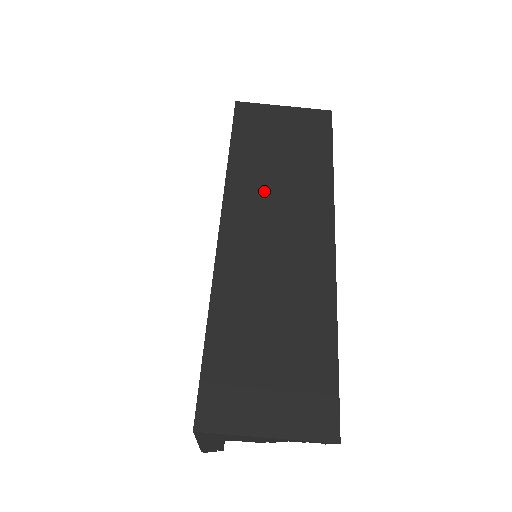
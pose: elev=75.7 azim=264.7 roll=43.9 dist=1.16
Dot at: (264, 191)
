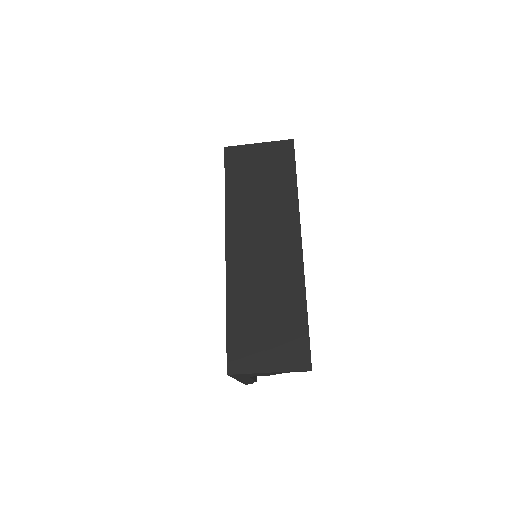
Dot at: (251, 214)
